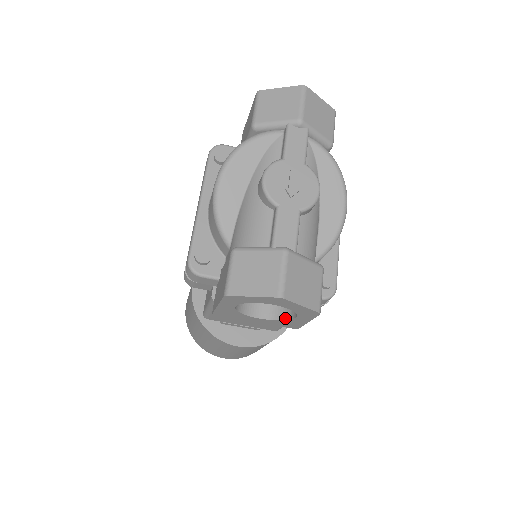
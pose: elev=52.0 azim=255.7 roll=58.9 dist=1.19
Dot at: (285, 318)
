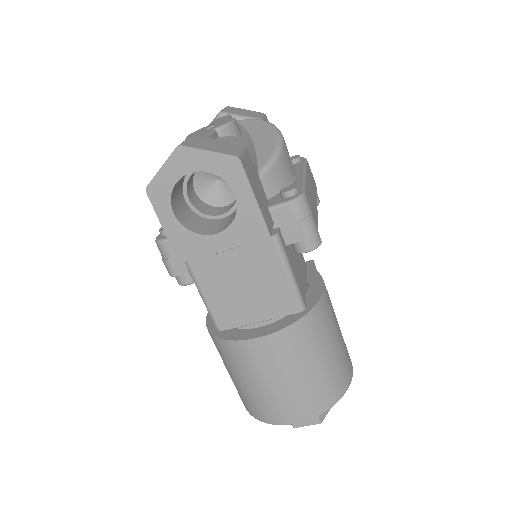
Dot at: (236, 213)
